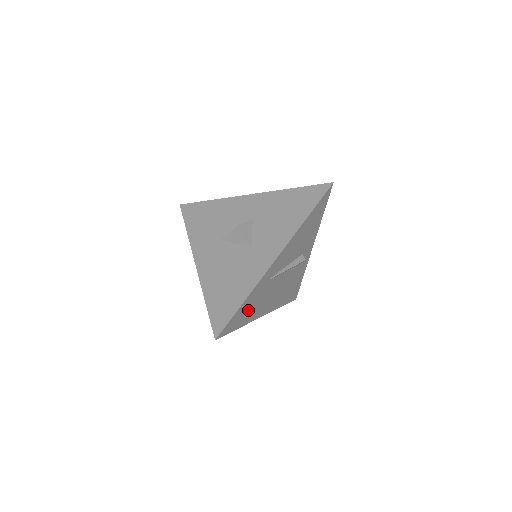
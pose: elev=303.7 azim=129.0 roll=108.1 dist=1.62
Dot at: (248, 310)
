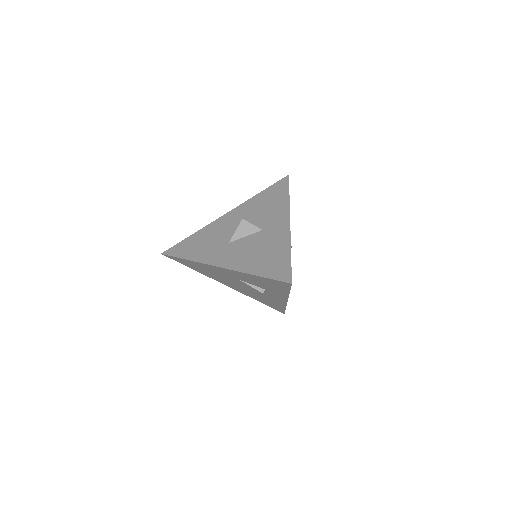
Dot at: occluded
